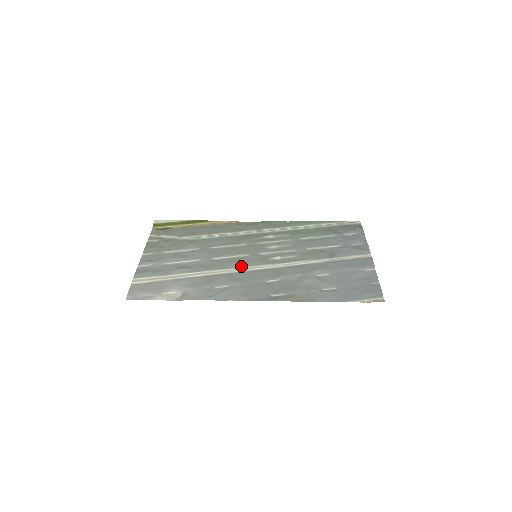
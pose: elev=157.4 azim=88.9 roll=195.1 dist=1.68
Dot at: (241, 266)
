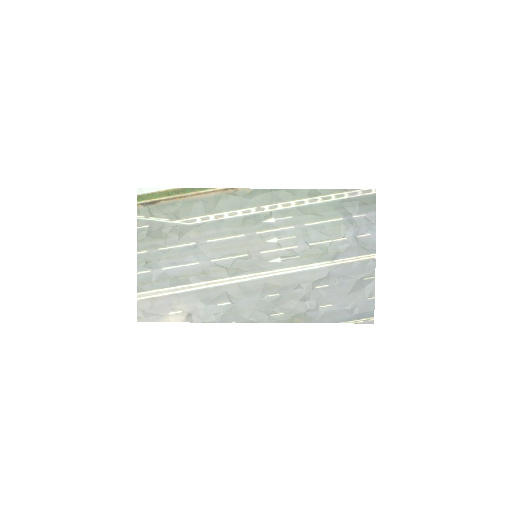
Dot at: (241, 274)
